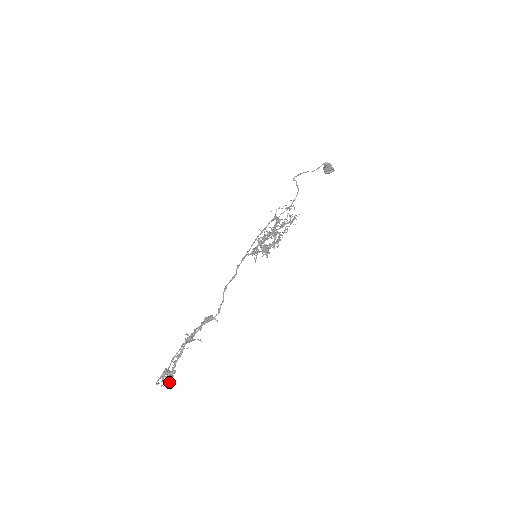
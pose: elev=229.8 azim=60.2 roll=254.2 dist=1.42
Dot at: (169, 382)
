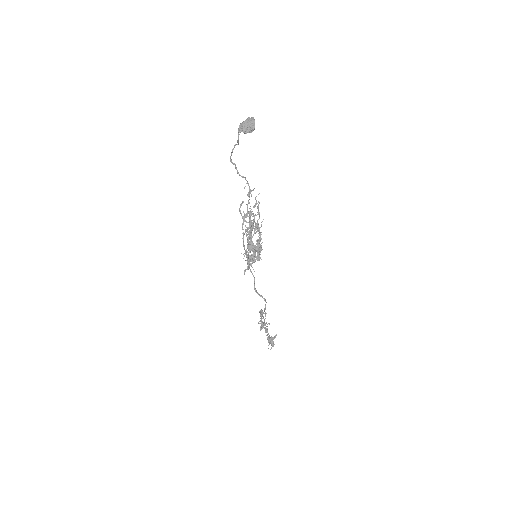
Dot at: (274, 344)
